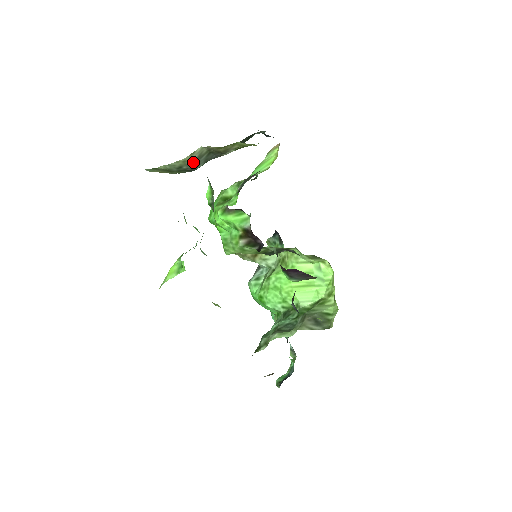
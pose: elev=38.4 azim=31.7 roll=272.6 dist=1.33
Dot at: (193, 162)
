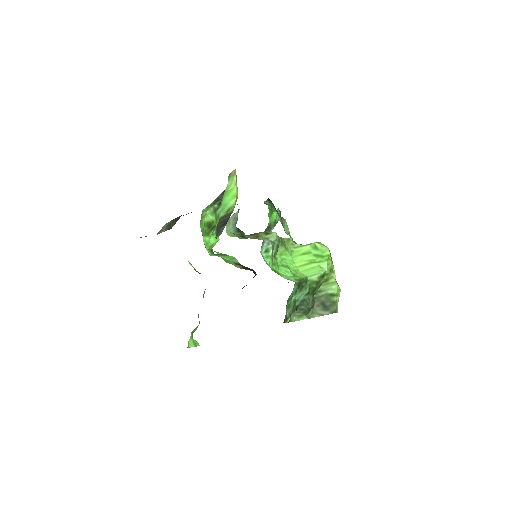
Dot at: (165, 230)
